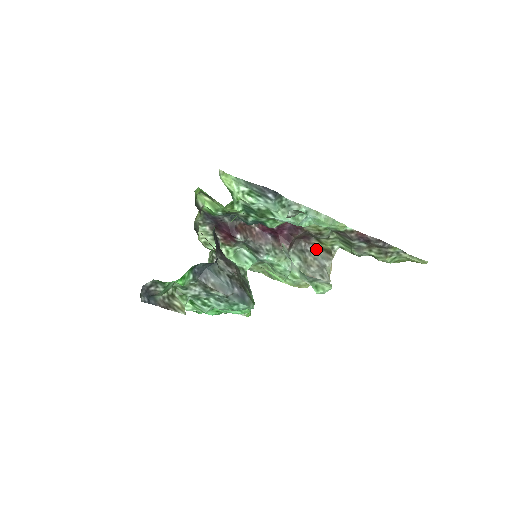
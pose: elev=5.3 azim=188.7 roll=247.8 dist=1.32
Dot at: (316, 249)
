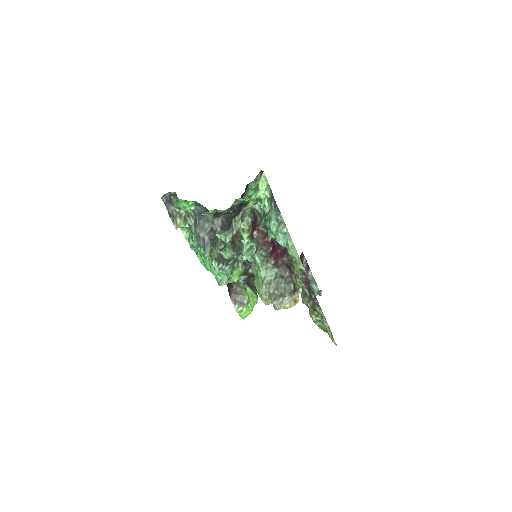
Dot at: (292, 284)
